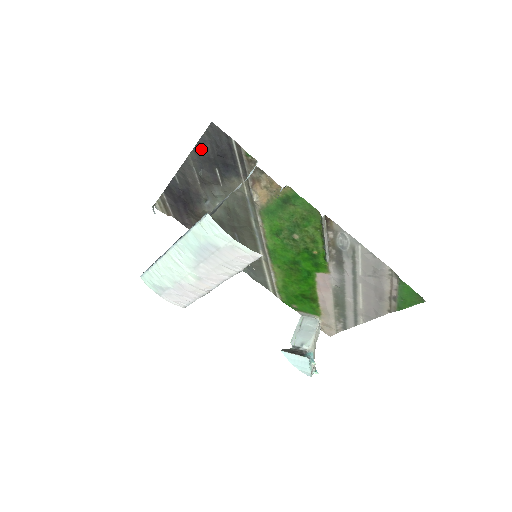
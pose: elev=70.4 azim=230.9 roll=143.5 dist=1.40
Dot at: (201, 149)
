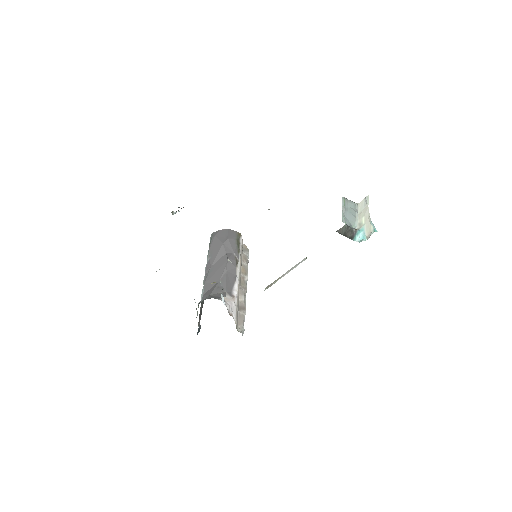
Dot at: occluded
